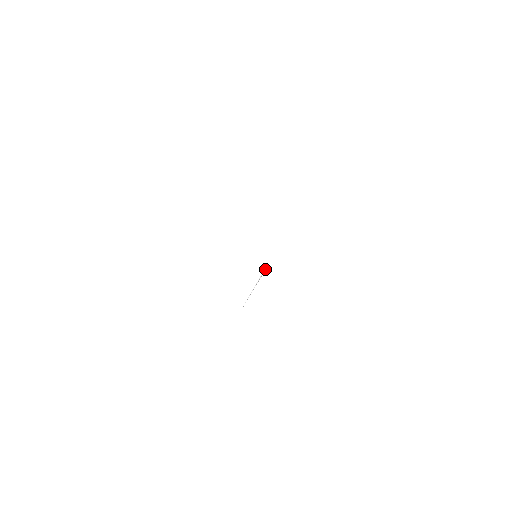
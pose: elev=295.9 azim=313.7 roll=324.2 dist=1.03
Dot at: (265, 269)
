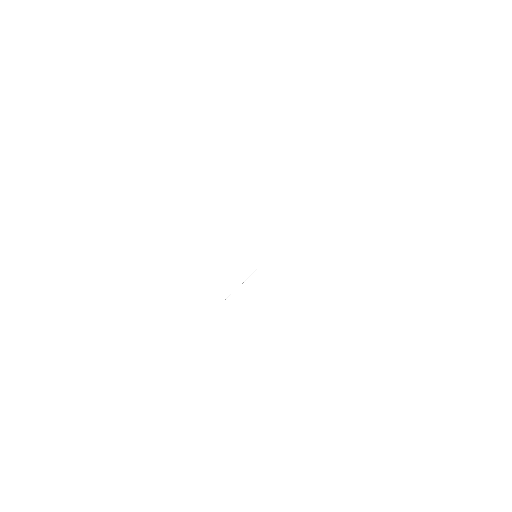
Dot at: occluded
